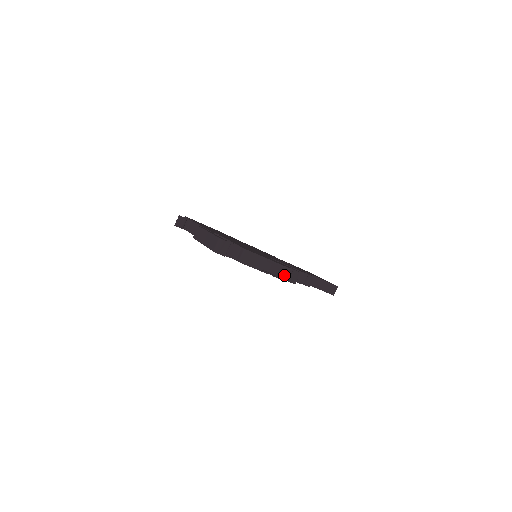
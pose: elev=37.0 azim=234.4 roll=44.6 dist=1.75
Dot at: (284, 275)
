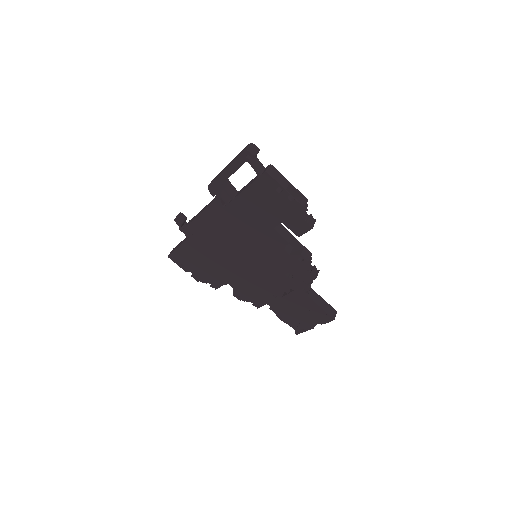
Dot at: (305, 204)
